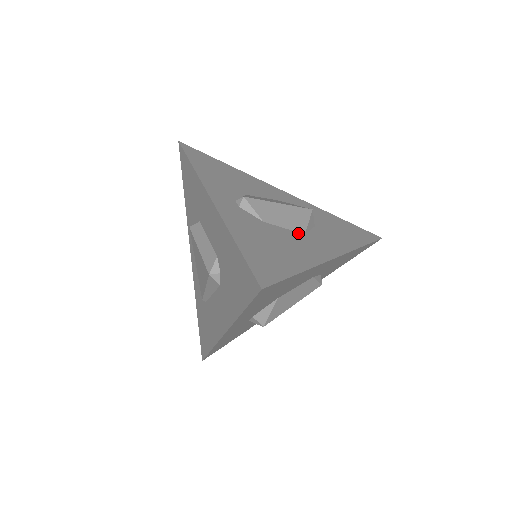
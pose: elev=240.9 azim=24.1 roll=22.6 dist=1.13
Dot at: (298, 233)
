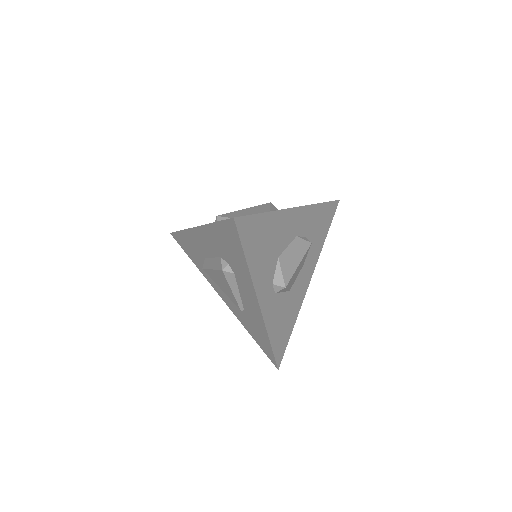
Dot at: occluded
